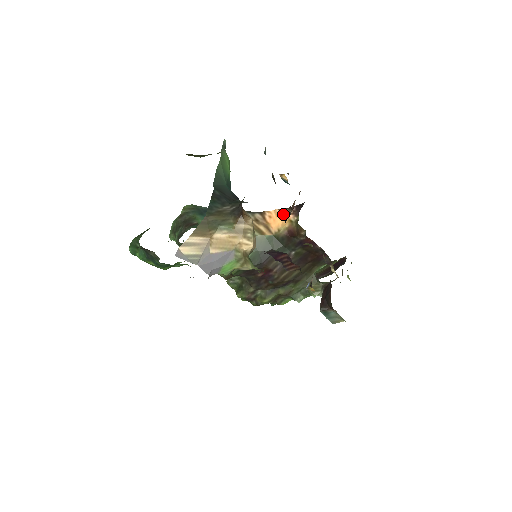
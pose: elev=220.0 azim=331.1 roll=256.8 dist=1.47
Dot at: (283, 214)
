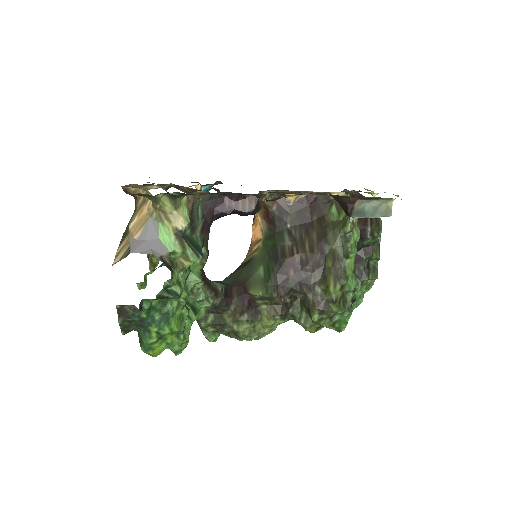
Dot at: (256, 222)
